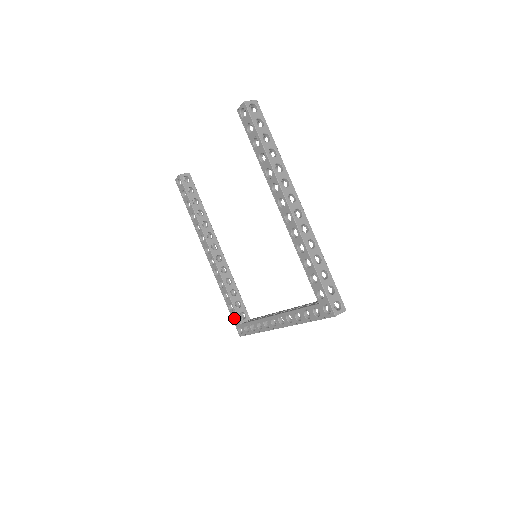
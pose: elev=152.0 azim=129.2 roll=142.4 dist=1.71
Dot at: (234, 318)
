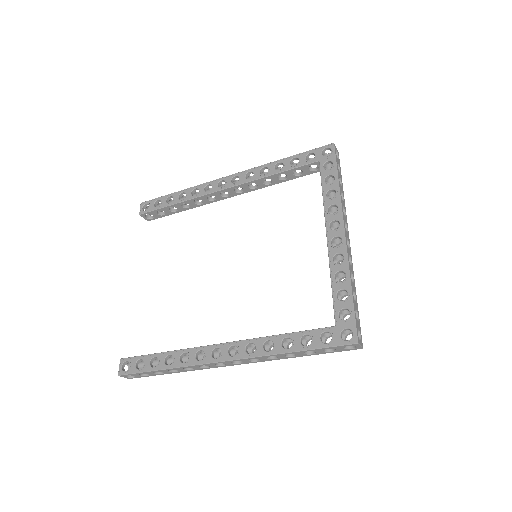
Dot at: (325, 344)
